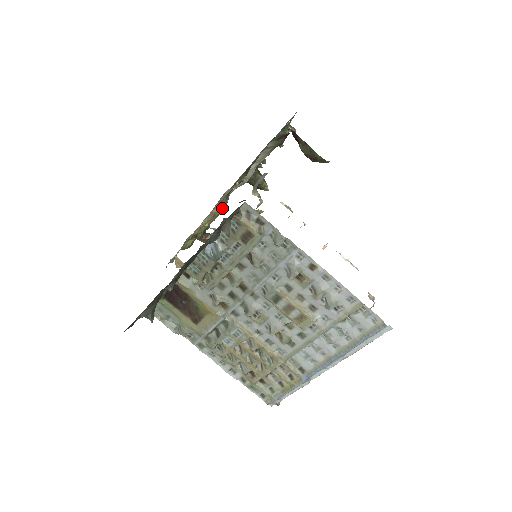
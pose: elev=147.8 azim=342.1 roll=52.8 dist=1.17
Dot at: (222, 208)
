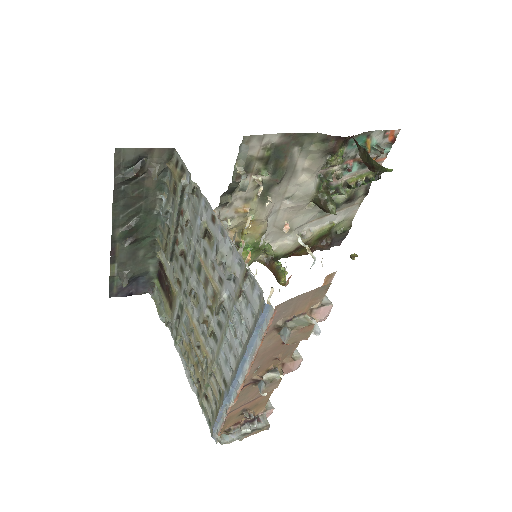
Dot at: (254, 212)
